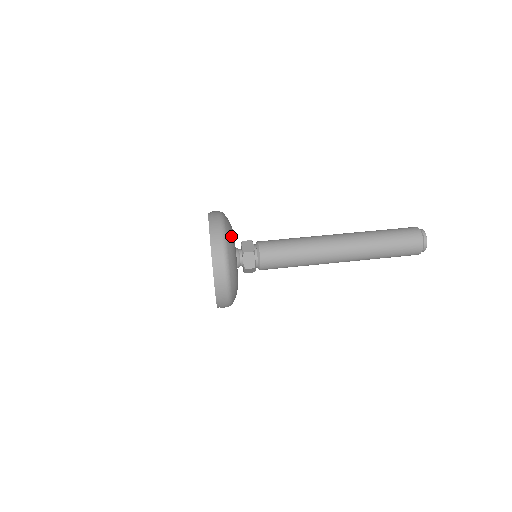
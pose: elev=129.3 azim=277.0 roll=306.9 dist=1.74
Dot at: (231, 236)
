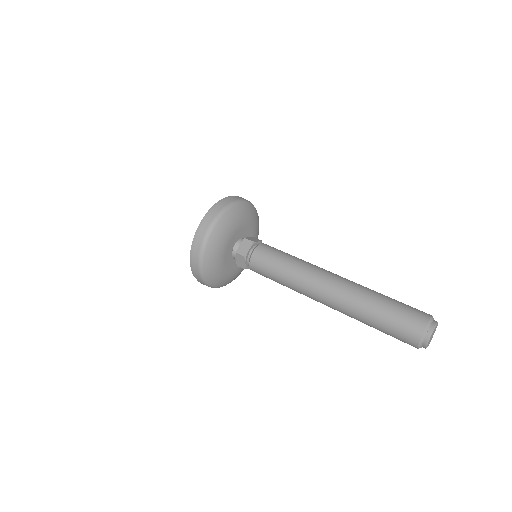
Dot at: (242, 213)
